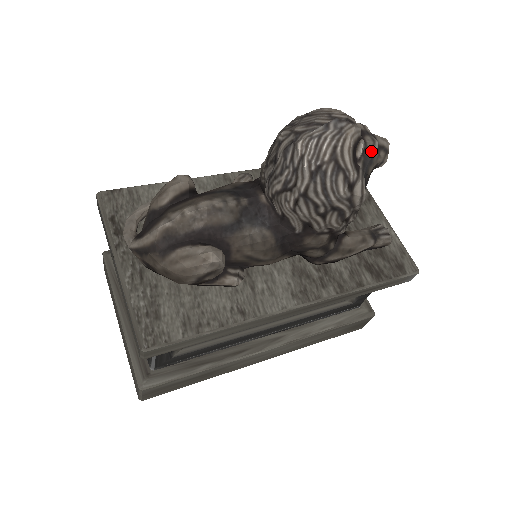
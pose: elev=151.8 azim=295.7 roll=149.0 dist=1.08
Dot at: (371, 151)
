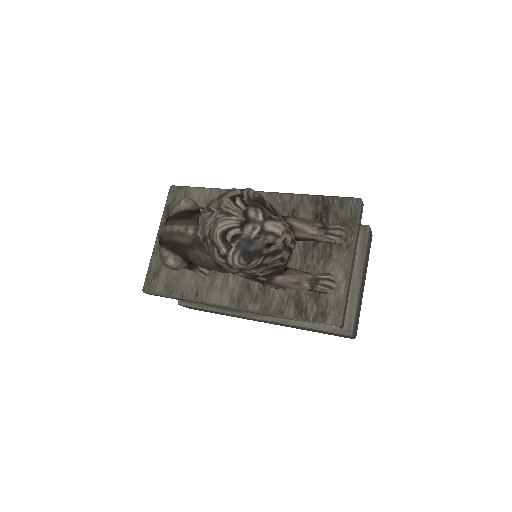
Dot at: (248, 236)
